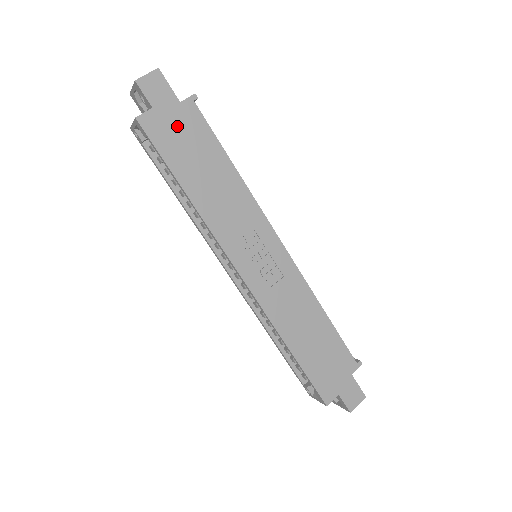
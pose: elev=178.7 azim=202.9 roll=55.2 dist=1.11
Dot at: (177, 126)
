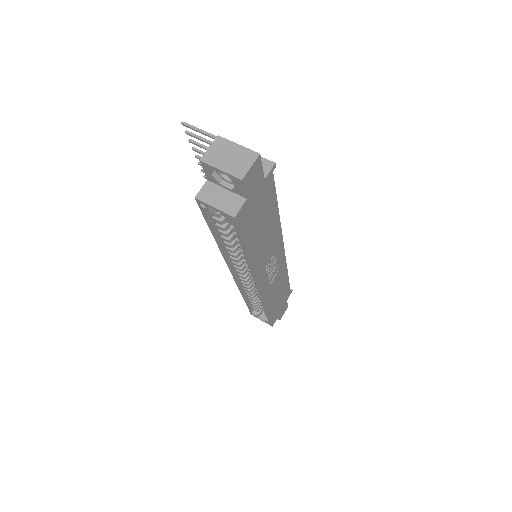
Dot at: (257, 204)
